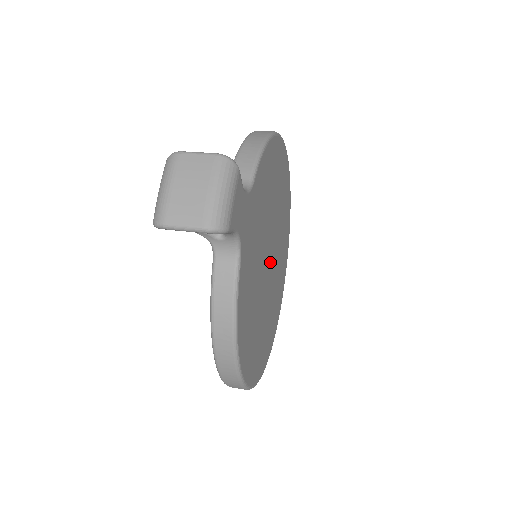
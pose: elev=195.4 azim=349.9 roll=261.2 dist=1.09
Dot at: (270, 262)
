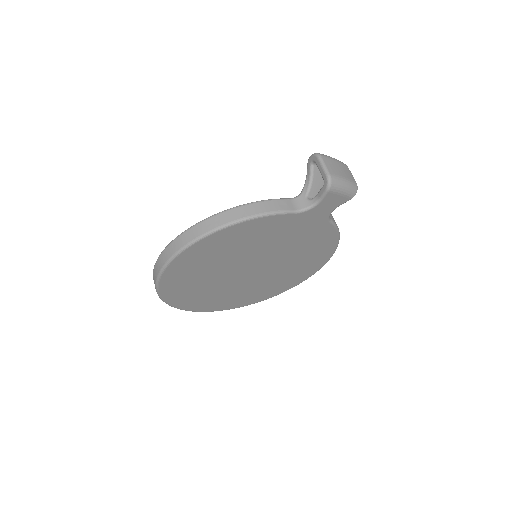
Dot at: (250, 270)
